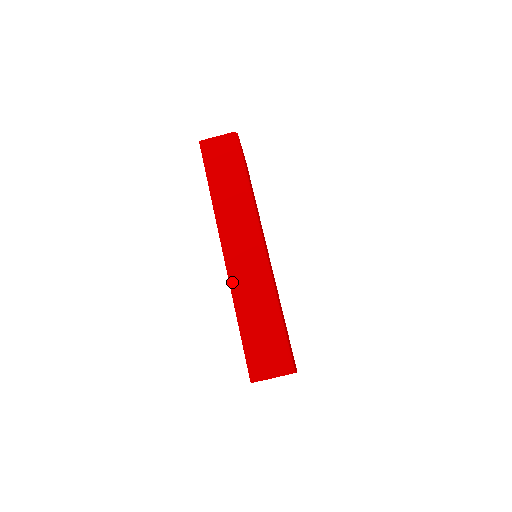
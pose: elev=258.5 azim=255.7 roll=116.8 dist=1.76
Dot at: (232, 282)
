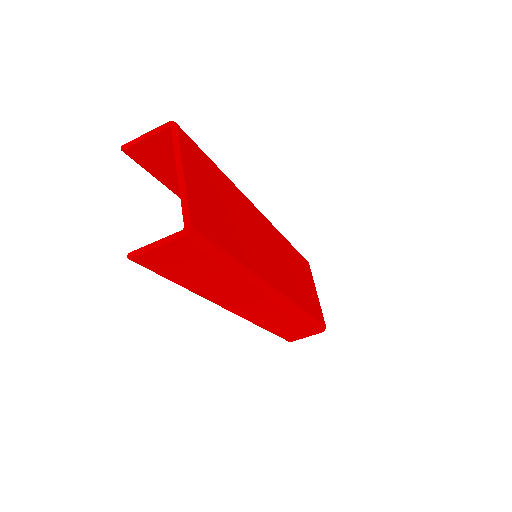
Dot at: (253, 322)
